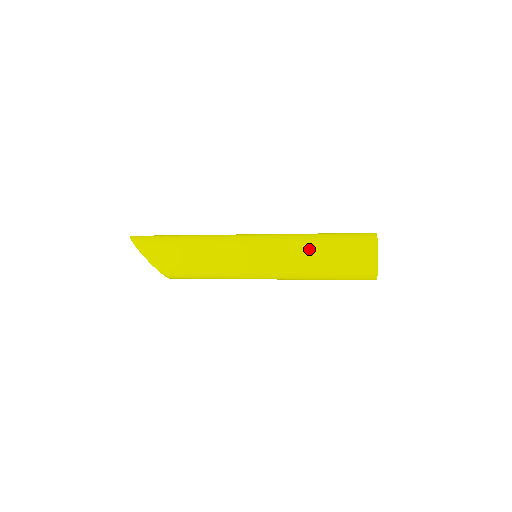
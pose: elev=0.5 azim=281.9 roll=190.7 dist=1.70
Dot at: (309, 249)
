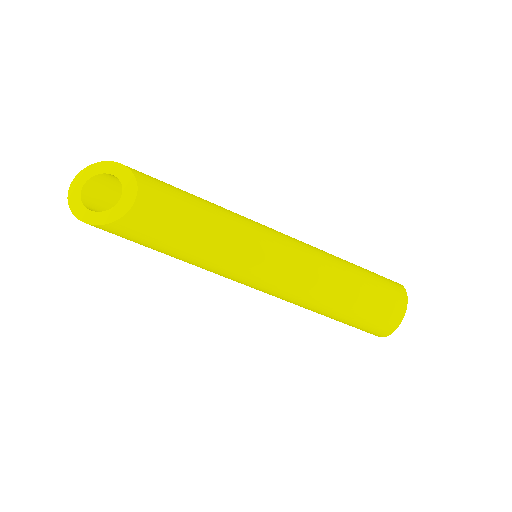
Dot at: occluded
